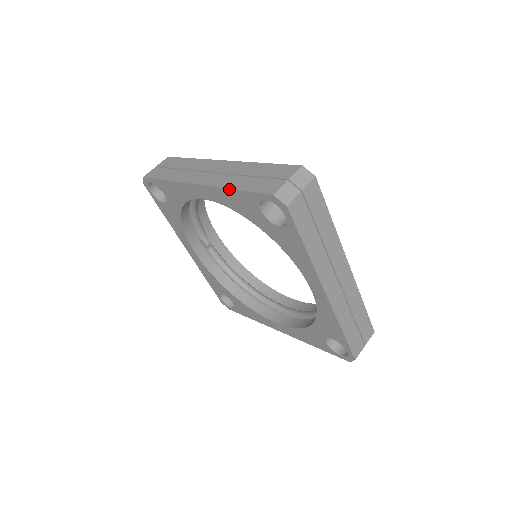
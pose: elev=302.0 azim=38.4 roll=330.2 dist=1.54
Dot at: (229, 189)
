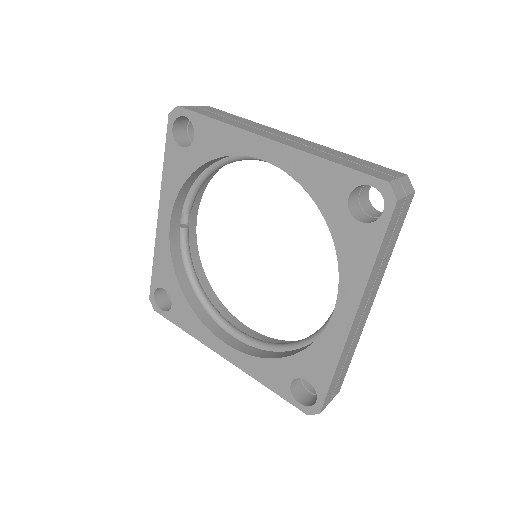
Dot at: (321, 158)
